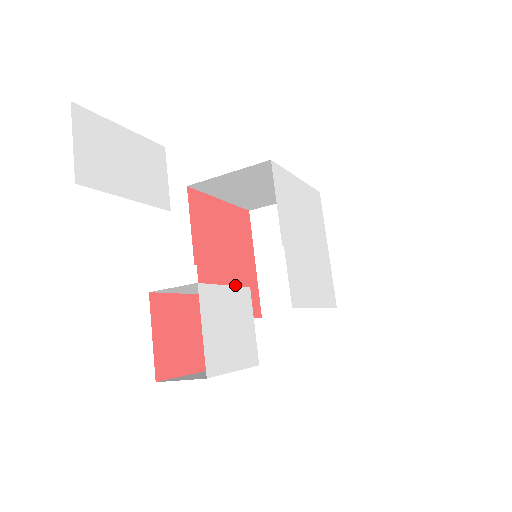
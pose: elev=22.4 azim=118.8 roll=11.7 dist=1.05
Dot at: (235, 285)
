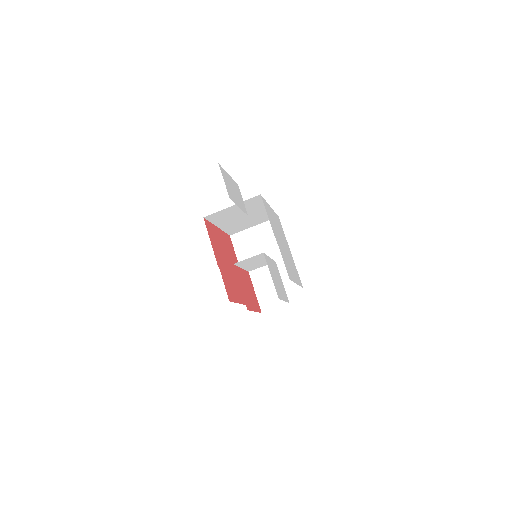
Dot at: (236, 283)
